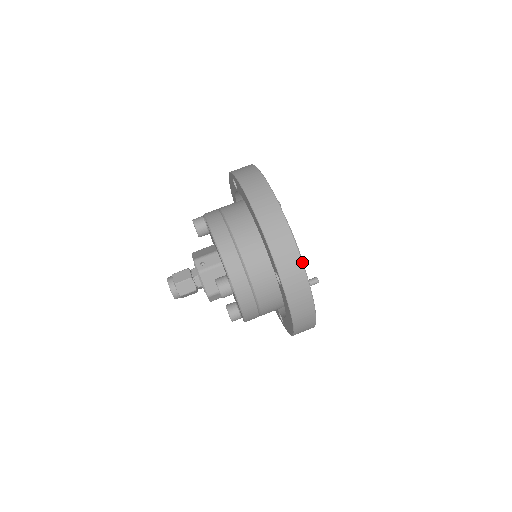
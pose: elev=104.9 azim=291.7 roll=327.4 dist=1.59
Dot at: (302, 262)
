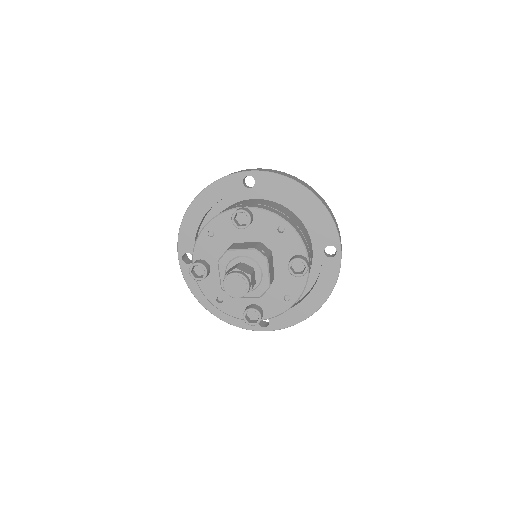
Dot at: (340, 236)
